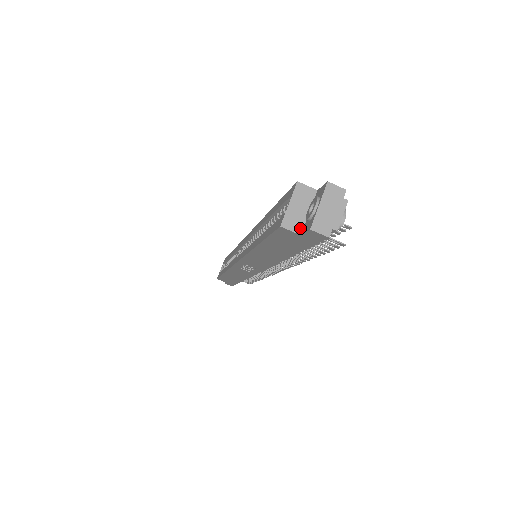
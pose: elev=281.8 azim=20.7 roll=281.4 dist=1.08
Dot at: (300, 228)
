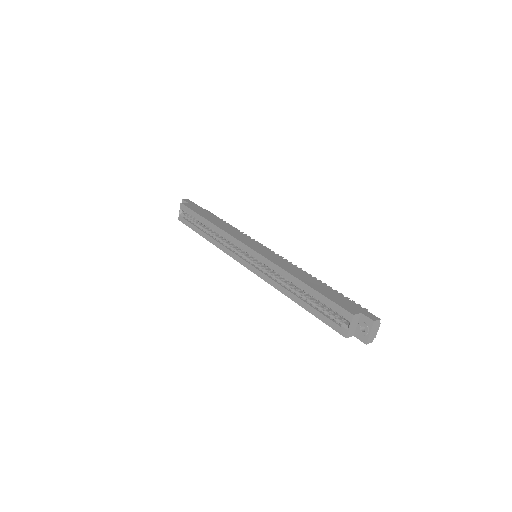
Dot at: (353, 333)
